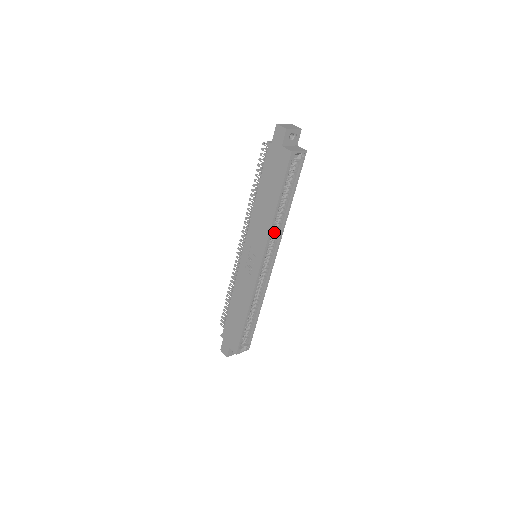
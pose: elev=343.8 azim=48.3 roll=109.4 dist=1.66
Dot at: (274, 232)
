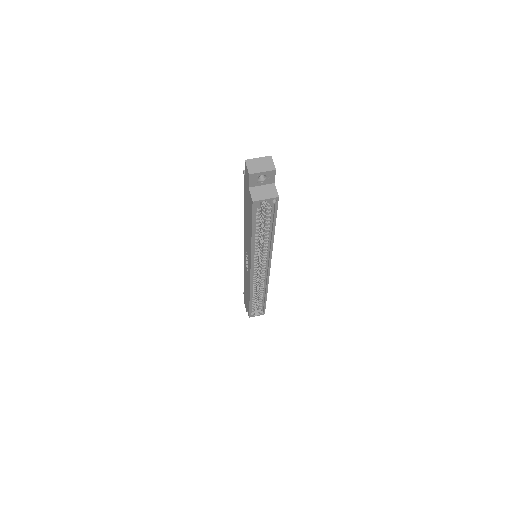
Dot at: (262, 250)
